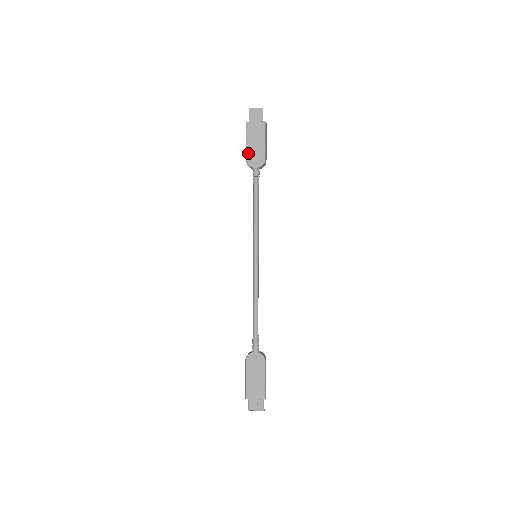
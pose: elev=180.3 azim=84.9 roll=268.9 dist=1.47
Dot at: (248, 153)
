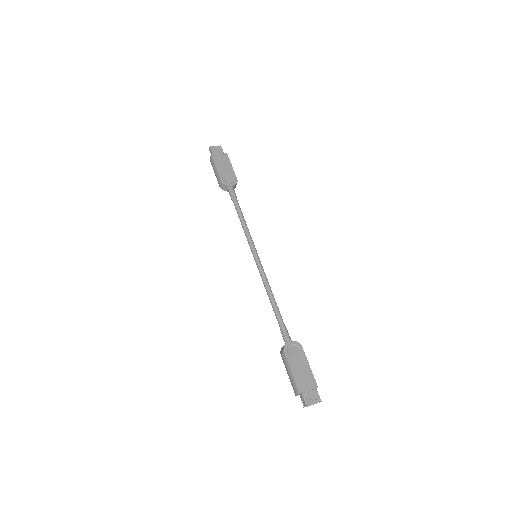
Dot at: (221, 175)
